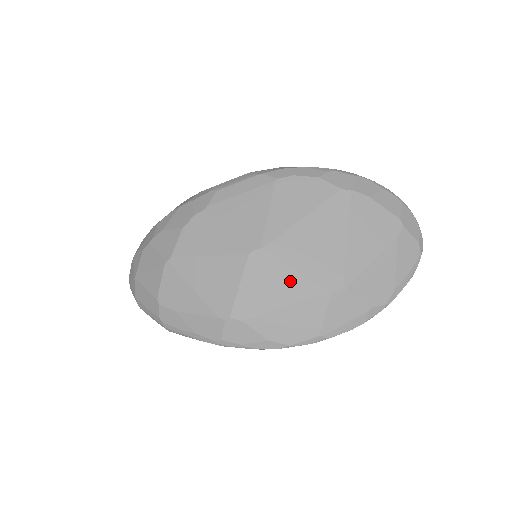
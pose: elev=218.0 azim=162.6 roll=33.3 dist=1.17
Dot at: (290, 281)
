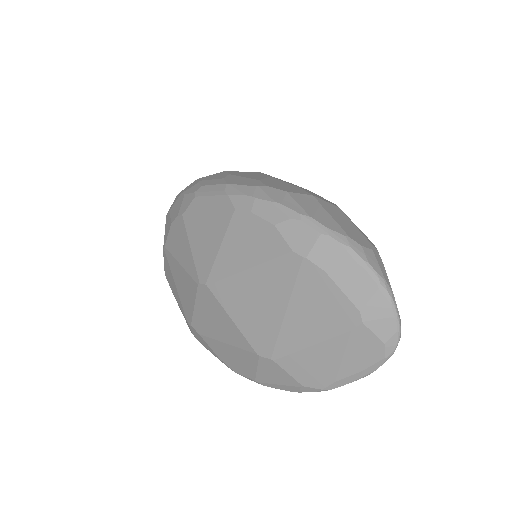
Dot at: (228, 326)
